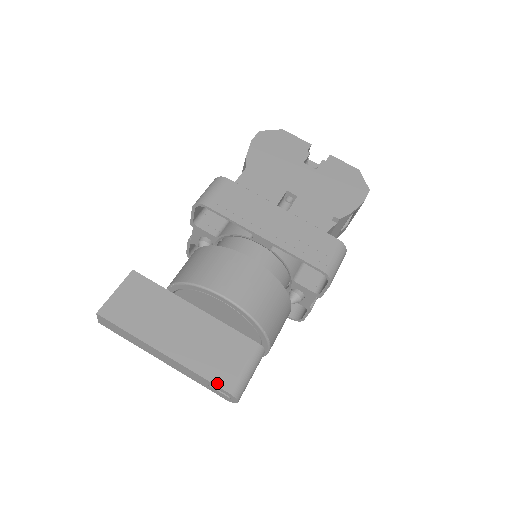
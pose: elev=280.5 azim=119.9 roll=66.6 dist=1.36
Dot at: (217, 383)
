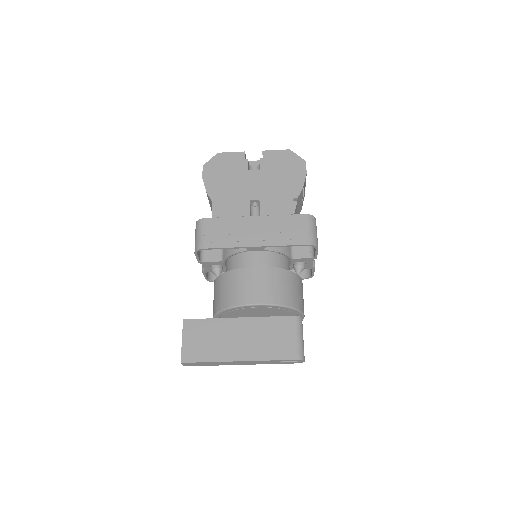
Dot at: (285, 358)
